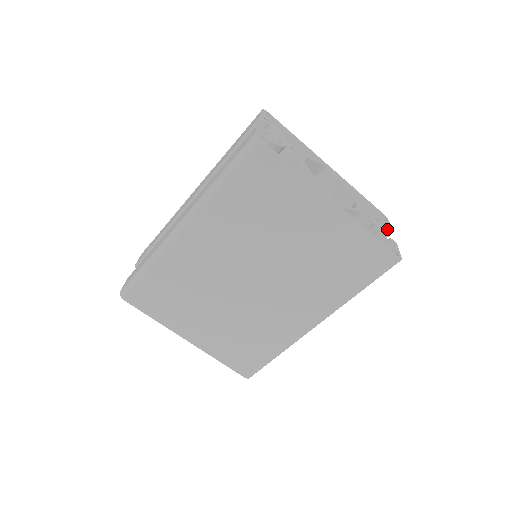
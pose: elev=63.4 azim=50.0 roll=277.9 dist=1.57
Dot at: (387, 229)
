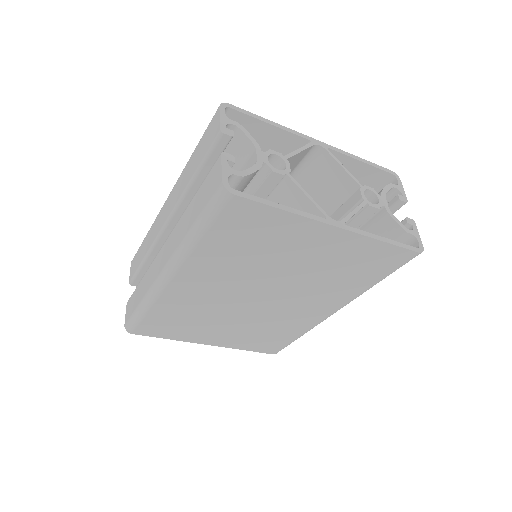
Dot at: (400, 201)
